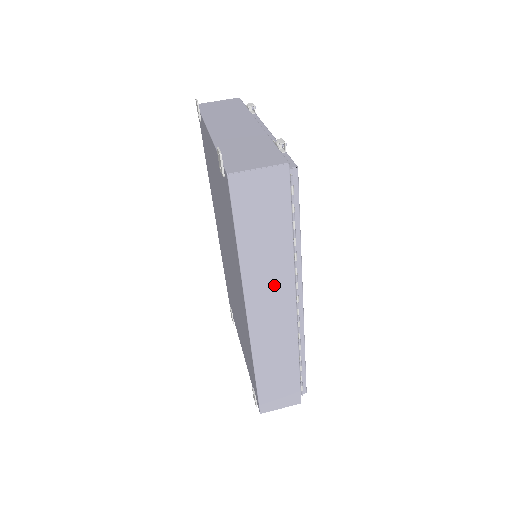
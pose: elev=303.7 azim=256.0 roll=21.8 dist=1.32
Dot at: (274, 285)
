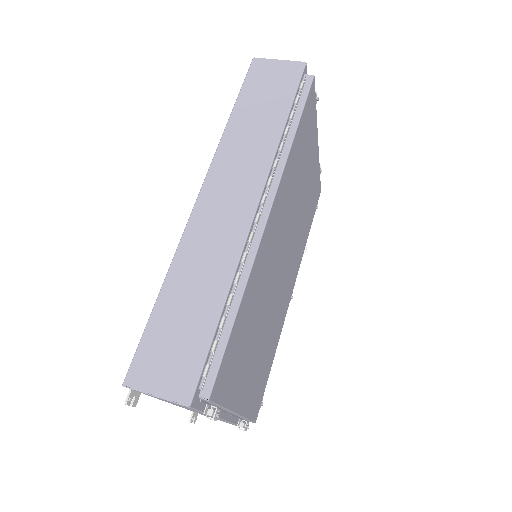
Dot at: (245, 167)
